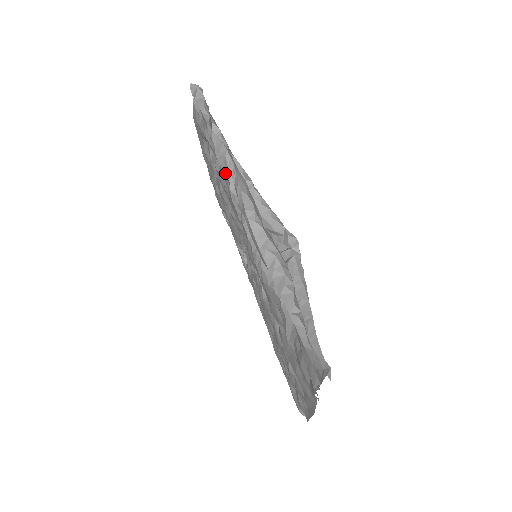
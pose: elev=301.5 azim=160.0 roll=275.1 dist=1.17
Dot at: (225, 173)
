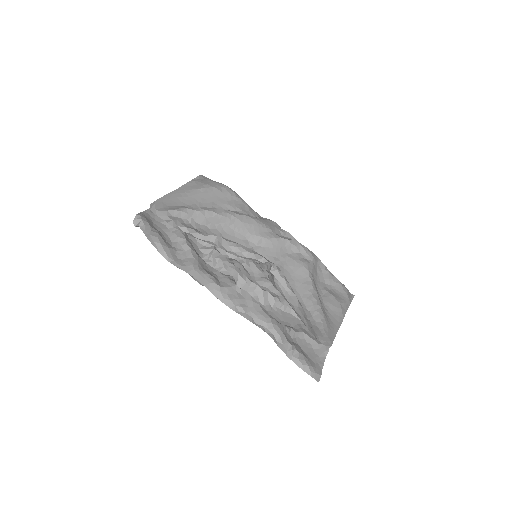
Dot at: occluded
